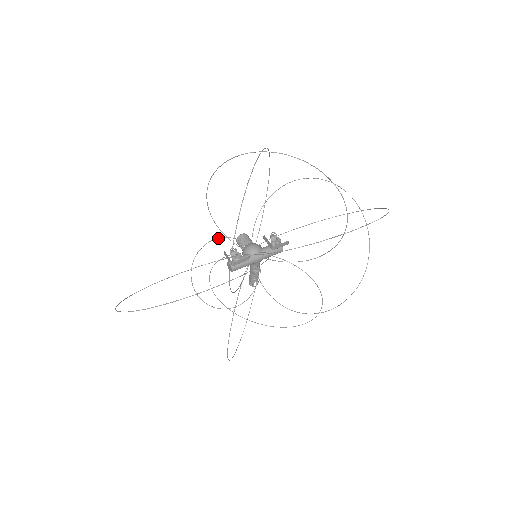
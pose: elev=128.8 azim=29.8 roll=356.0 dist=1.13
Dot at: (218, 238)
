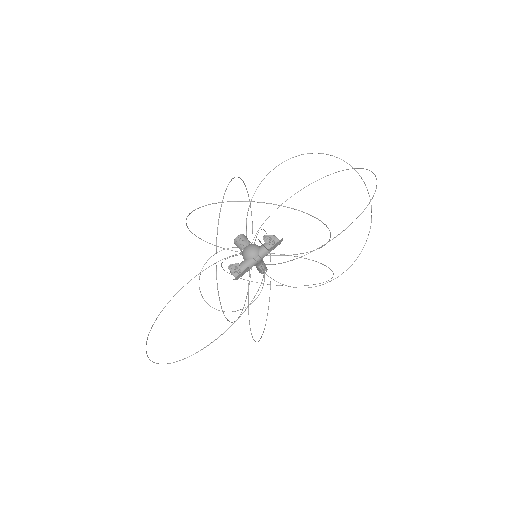
Dot at: occluded
